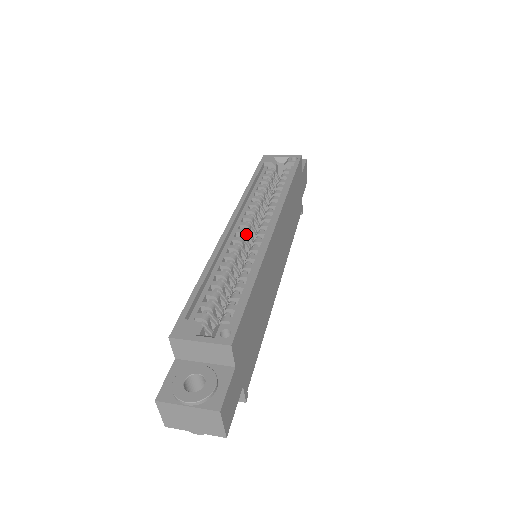
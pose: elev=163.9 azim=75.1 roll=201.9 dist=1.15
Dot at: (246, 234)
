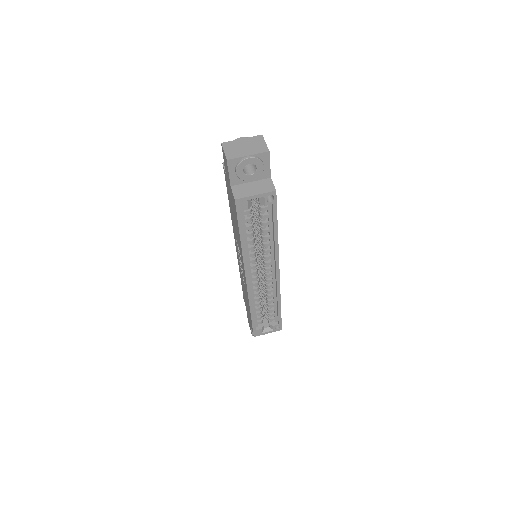
Dot at: occluded
